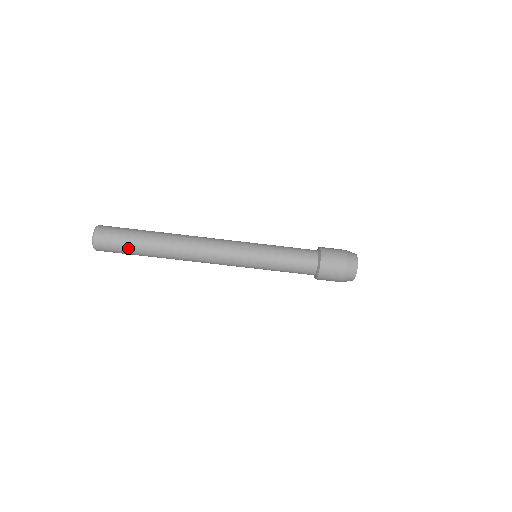
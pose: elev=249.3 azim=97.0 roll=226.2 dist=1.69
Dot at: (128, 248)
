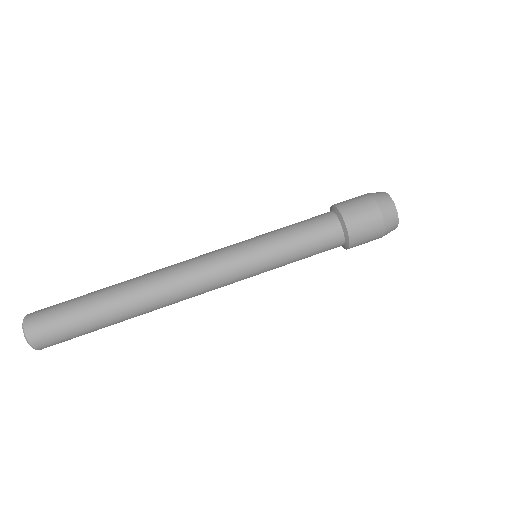
Dot at: (84, 332)
